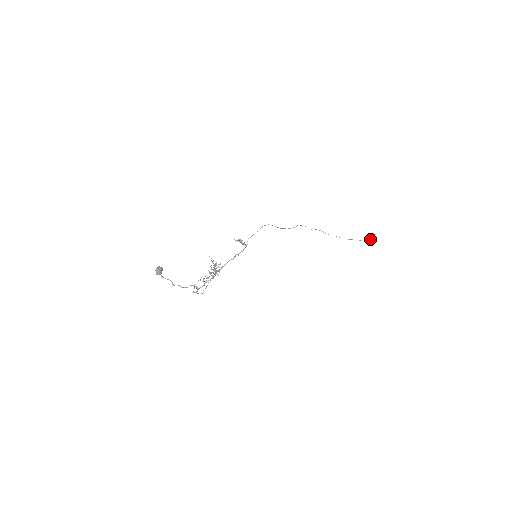
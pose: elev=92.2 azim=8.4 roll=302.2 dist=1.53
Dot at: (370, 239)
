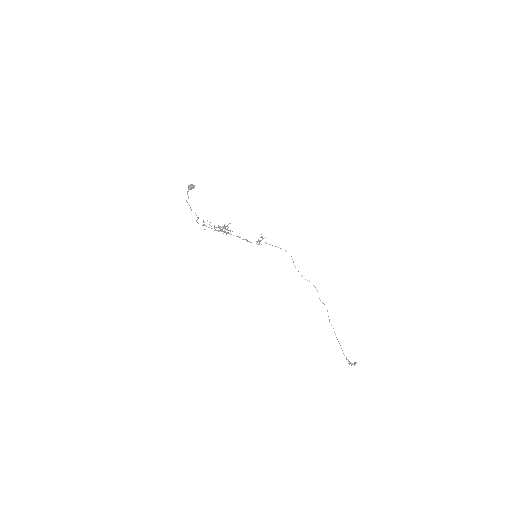
Dot at: (350, 362)
